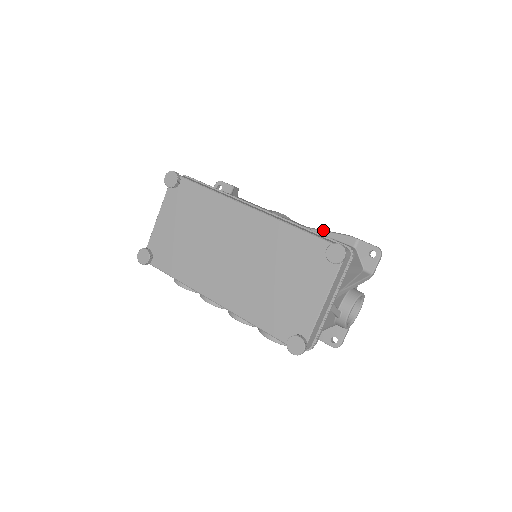
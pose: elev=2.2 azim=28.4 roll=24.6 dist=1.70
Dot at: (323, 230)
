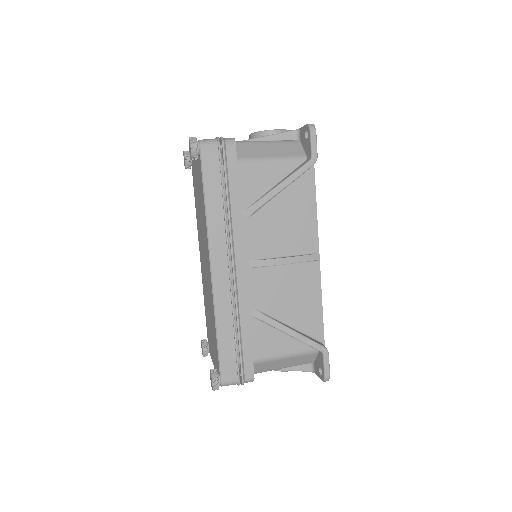
Dot at: (281, 327)
